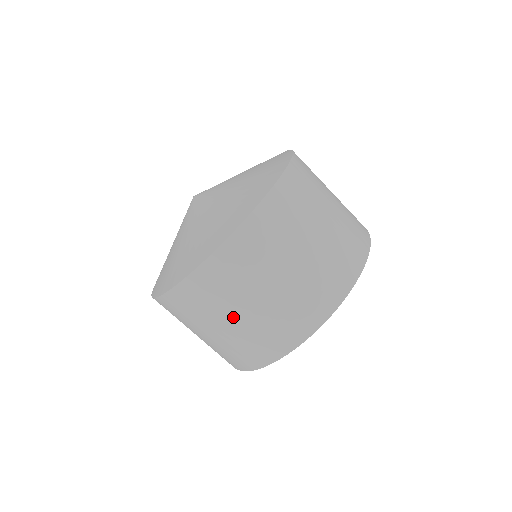
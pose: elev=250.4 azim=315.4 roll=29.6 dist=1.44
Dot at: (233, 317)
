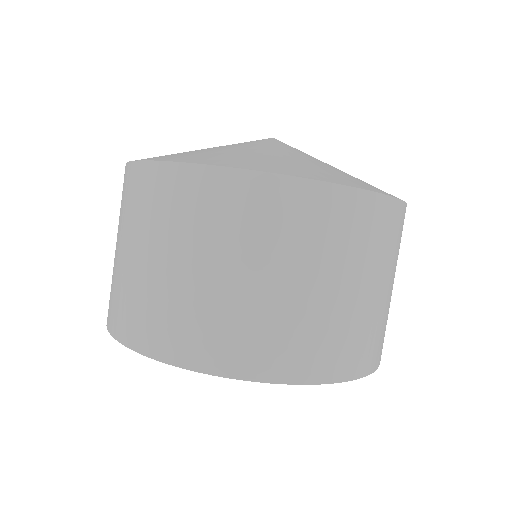
Dot at: (117, 242)
